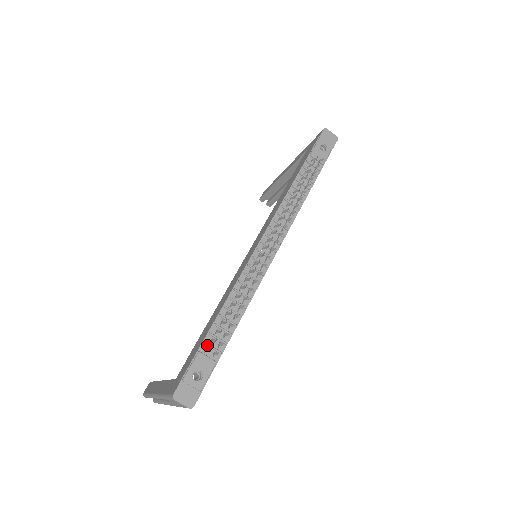
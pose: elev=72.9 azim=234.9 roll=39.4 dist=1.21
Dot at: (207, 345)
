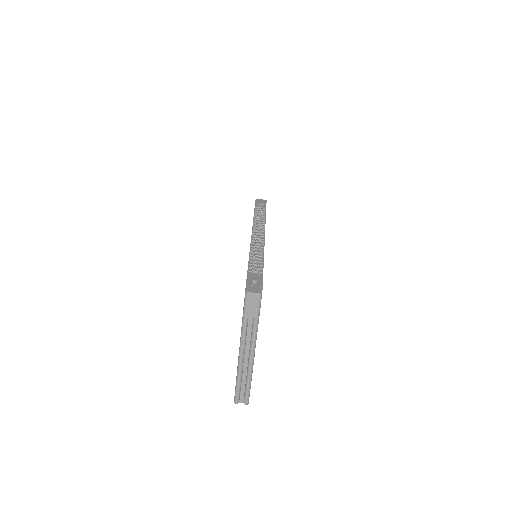
Dot at: (251, 271)
